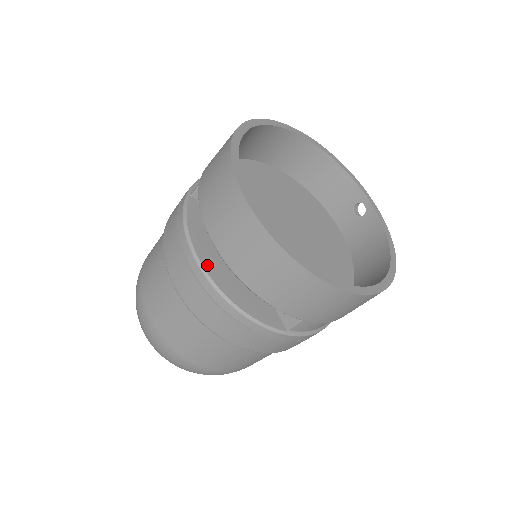
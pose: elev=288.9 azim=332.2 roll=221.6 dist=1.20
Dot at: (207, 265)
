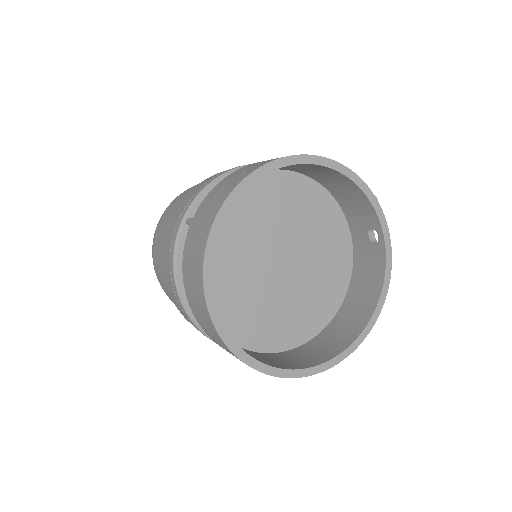
Dot at: occluded
